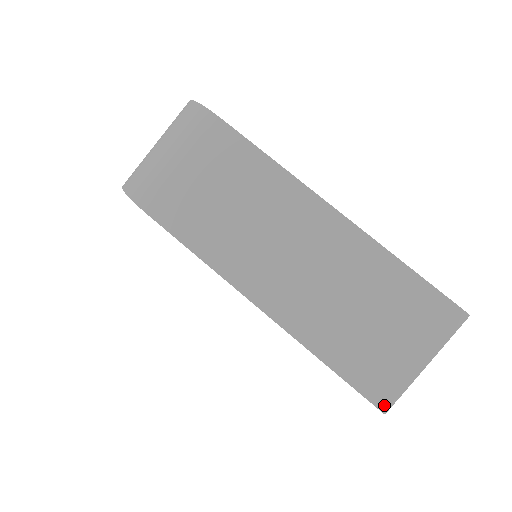
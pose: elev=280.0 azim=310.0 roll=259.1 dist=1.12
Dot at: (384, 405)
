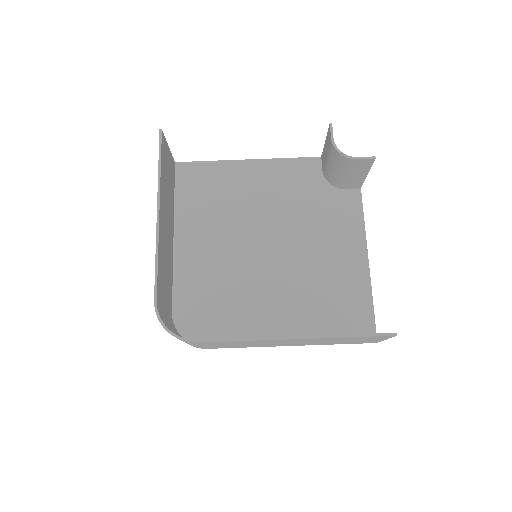
Dot at: occluded
